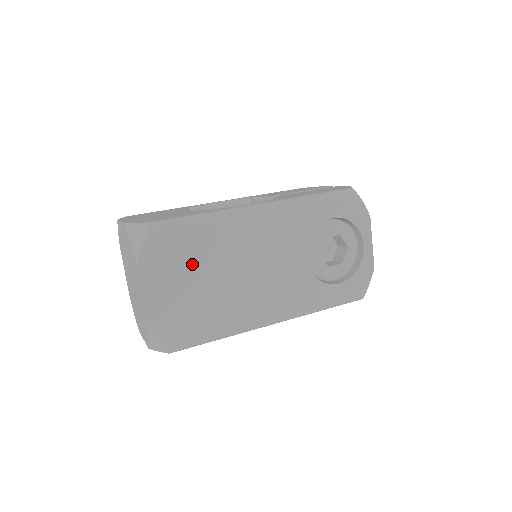
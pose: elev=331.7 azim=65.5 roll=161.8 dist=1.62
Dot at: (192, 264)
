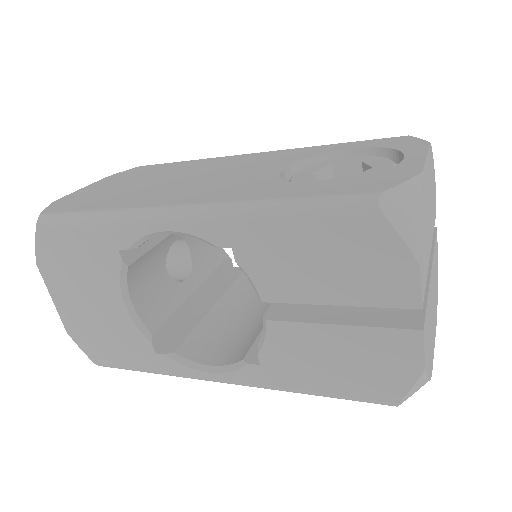
Dot at: (146, 176)
